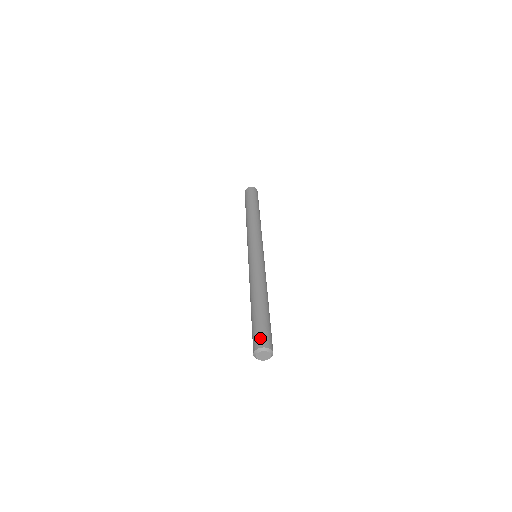
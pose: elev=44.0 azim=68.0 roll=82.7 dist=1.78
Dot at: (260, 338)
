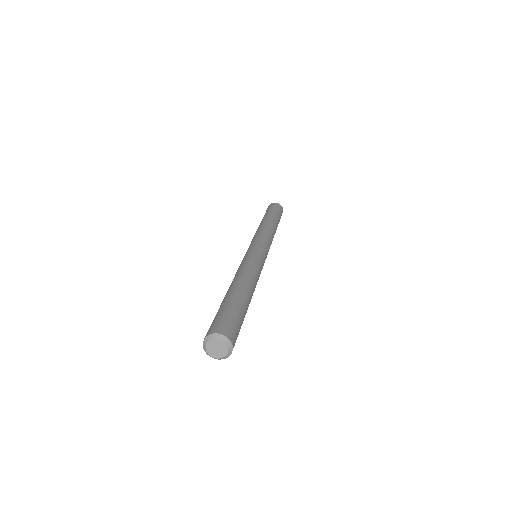
Dot at: (220, 323)
